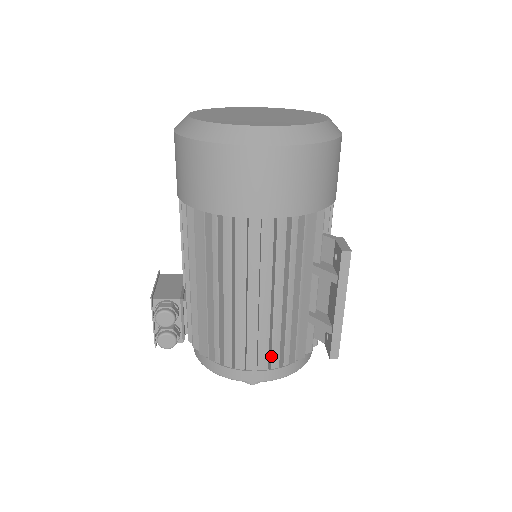
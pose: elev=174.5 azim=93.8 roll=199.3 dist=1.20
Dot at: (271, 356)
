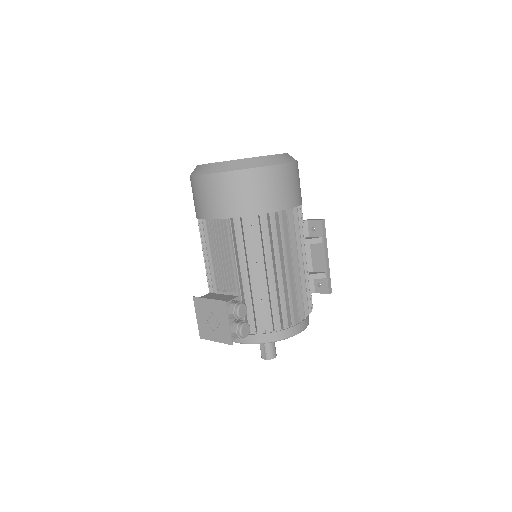
Dot at: occluded
